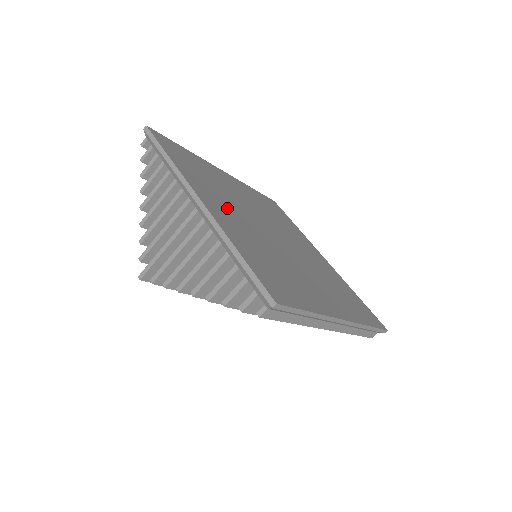
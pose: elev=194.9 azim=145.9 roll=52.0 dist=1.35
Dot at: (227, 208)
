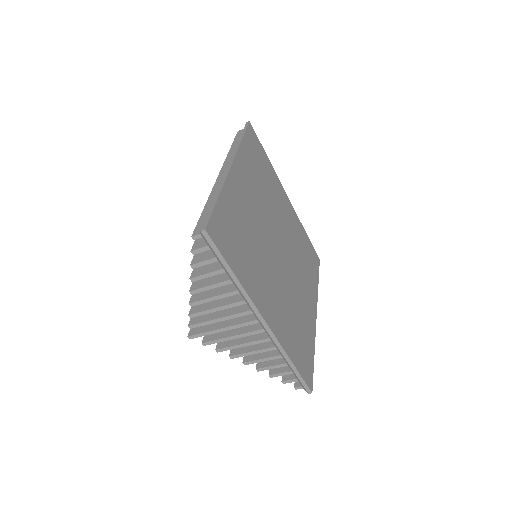
Dot at: (268, 286)
